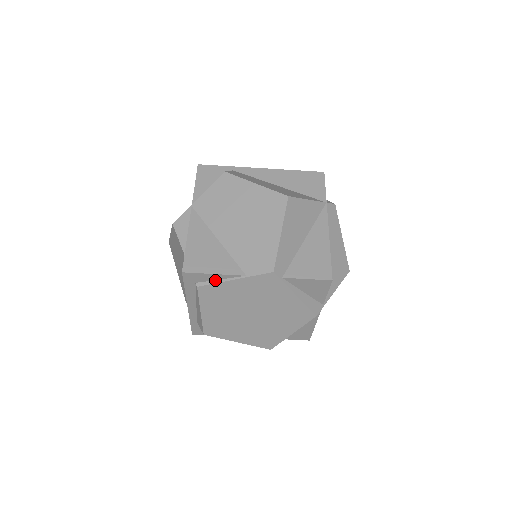
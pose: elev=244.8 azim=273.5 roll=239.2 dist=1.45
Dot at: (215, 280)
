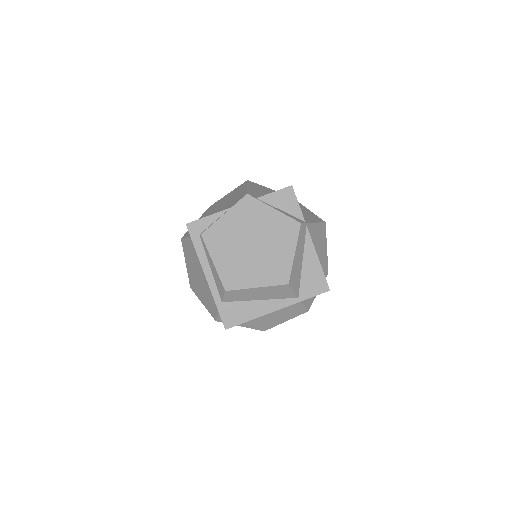
Dot at: (212, 224)
